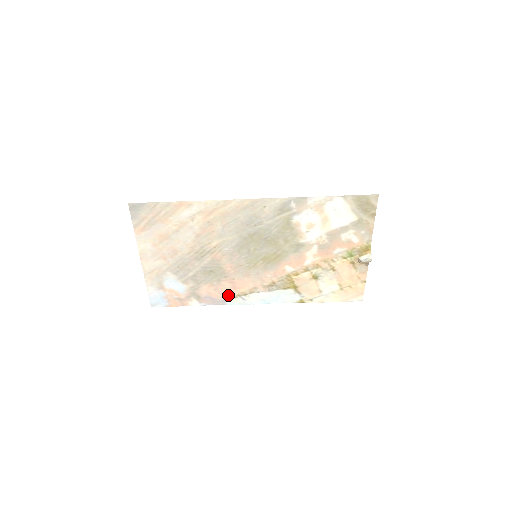
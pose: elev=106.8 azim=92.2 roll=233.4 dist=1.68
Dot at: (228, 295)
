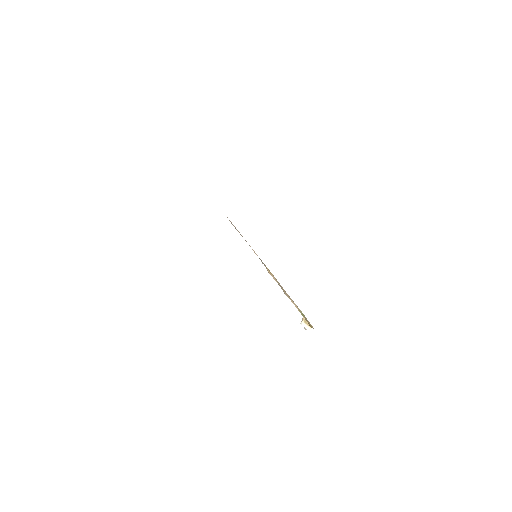
Dot at: occluded
